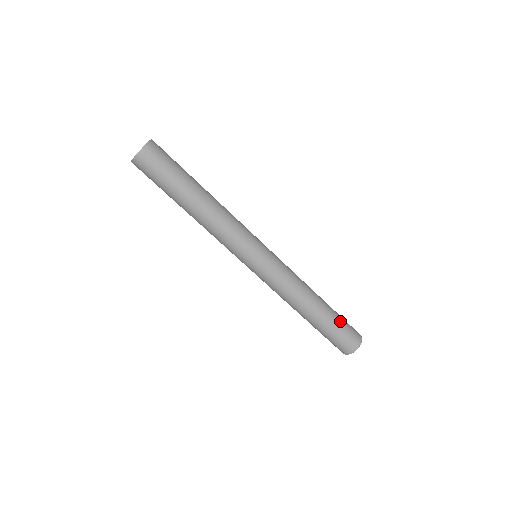
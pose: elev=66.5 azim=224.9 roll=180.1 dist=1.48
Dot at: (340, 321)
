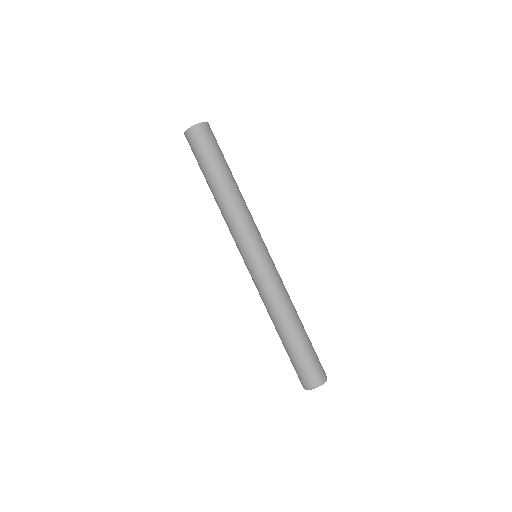
Dot at: (313, 349)
